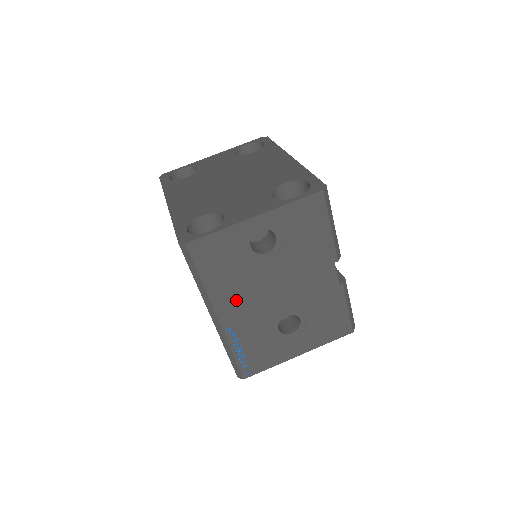
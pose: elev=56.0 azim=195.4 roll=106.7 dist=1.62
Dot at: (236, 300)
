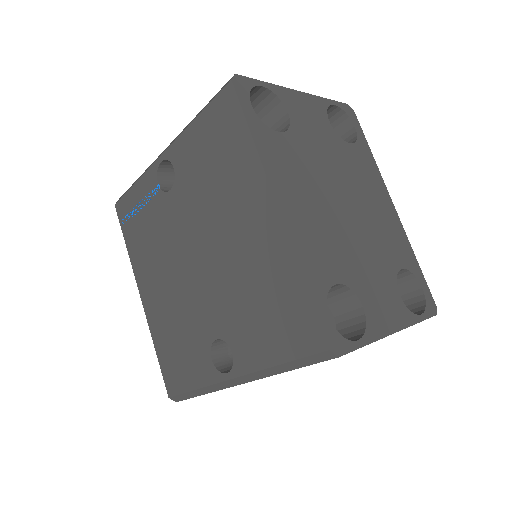
Dot at: occluded
